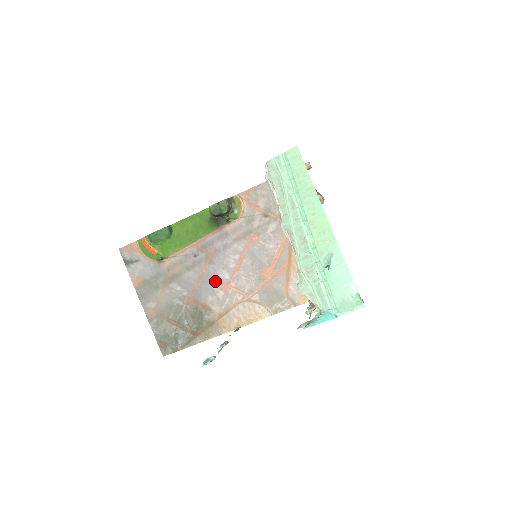
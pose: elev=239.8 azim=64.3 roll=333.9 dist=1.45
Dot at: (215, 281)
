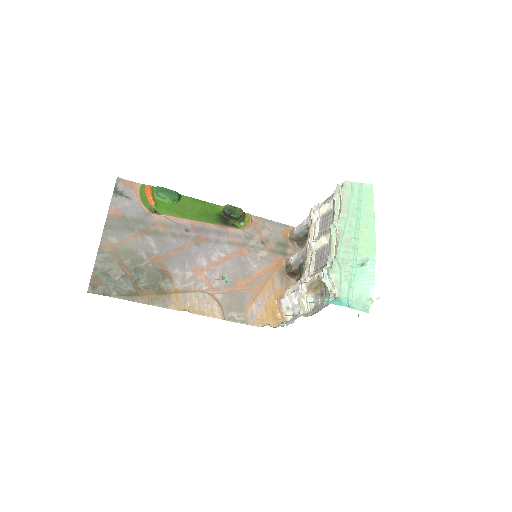
Dot at: (191, 260)
